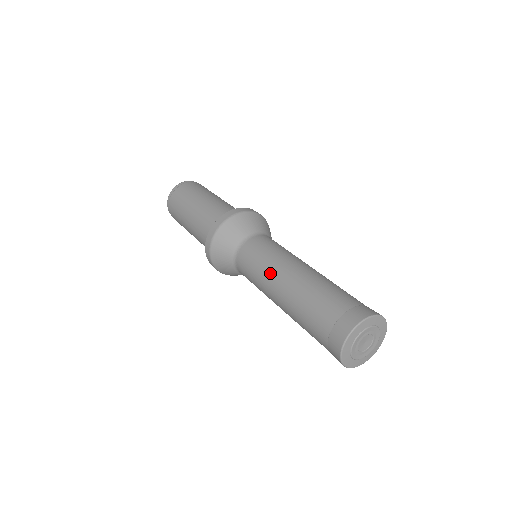
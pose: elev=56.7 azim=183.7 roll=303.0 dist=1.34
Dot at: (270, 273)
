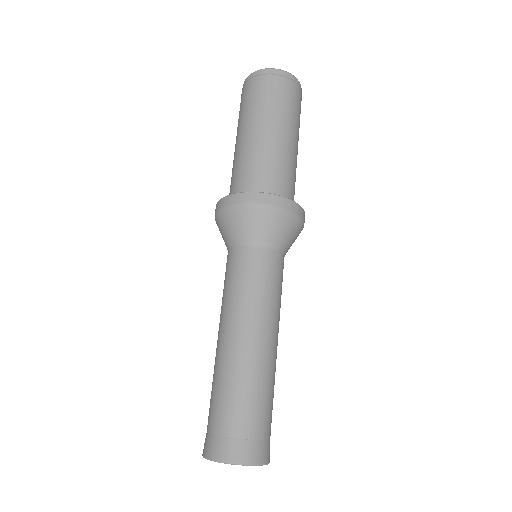
Dot at: (248, 314)
